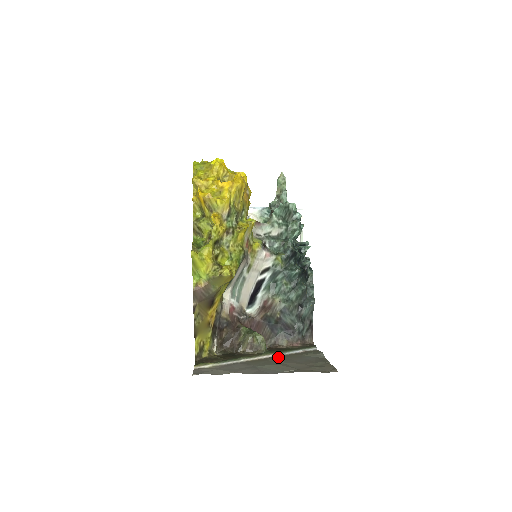
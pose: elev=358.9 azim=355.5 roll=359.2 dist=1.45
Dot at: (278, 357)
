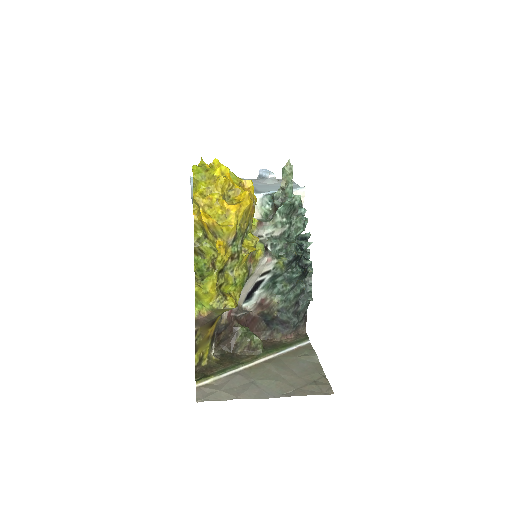
Dot at: (275, 362)
